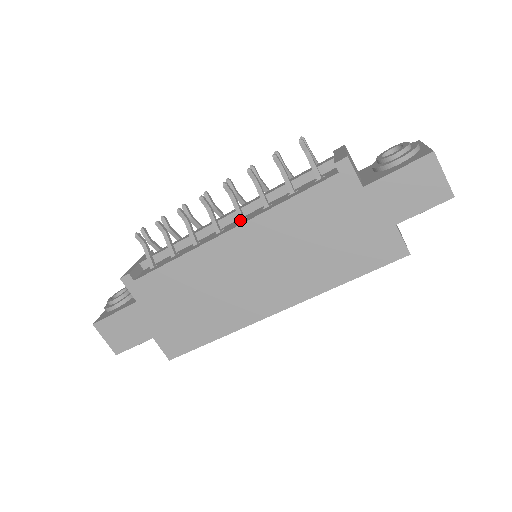
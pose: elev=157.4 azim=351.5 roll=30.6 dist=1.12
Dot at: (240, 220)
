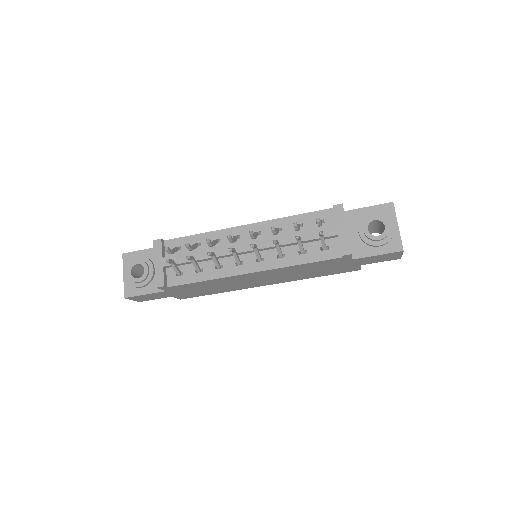
Dot at: (259, 261)
